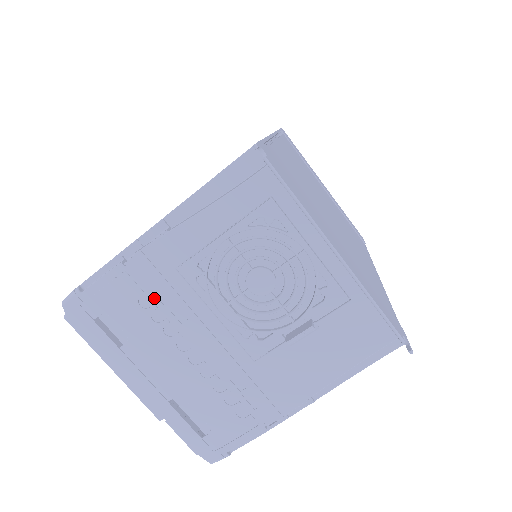
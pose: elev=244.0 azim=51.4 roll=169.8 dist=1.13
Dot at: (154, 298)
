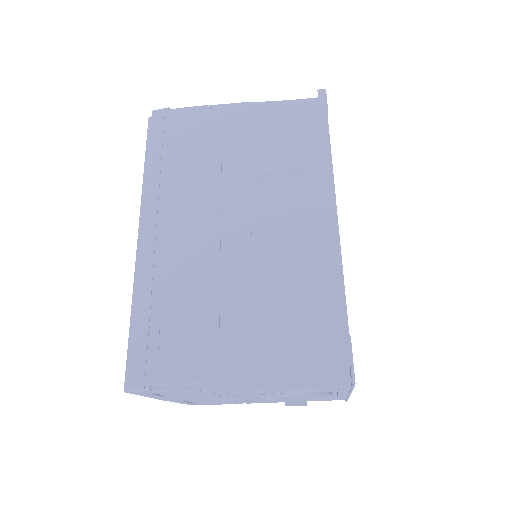
Dot at: (211, 394)
